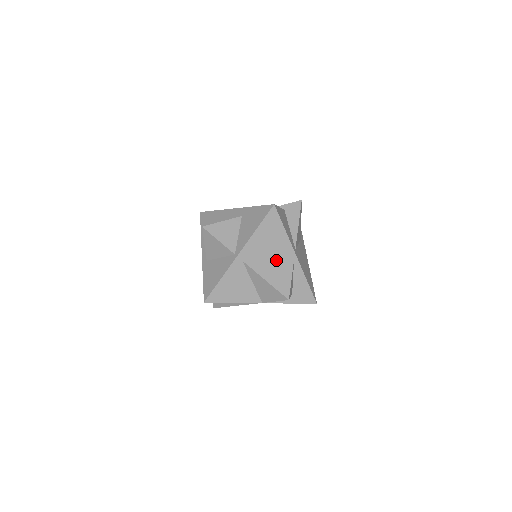
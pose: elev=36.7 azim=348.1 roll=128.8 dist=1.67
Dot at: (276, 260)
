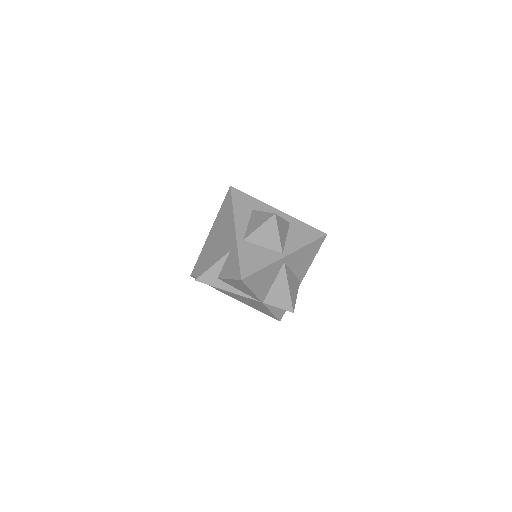
Dot at: (295, 275)
